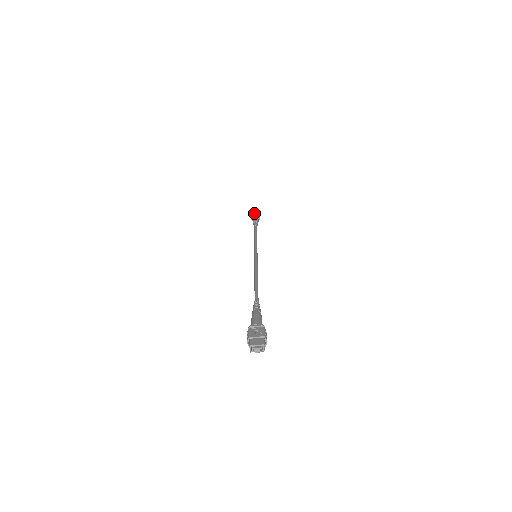
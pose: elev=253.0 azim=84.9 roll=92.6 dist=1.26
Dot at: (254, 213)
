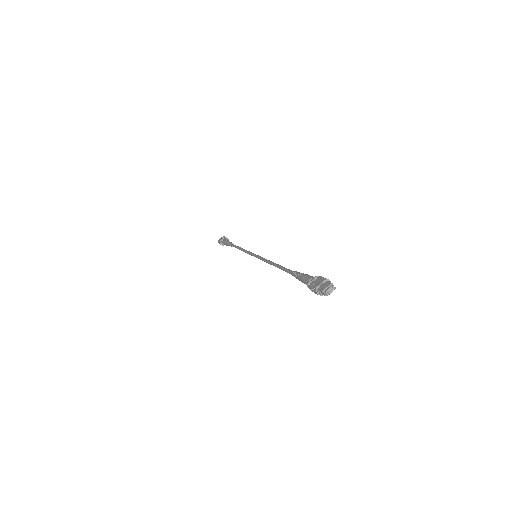
Dot at: (220, 239)
